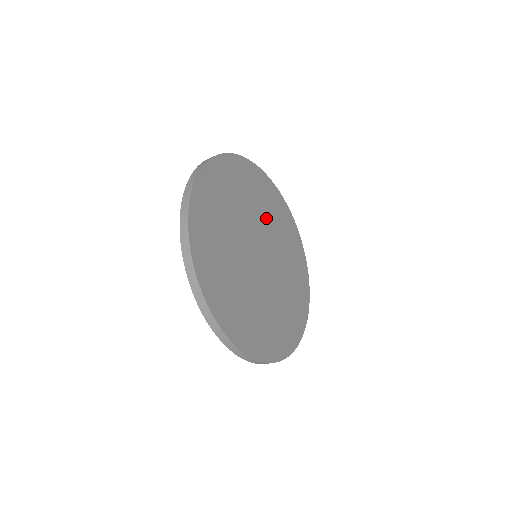
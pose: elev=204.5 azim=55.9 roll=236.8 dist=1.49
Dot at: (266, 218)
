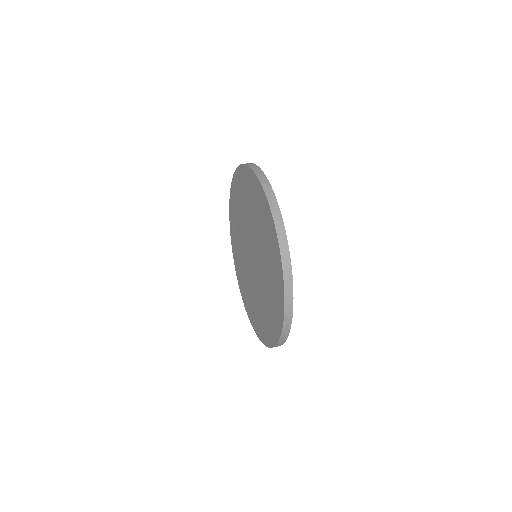
Dot at: occluded
